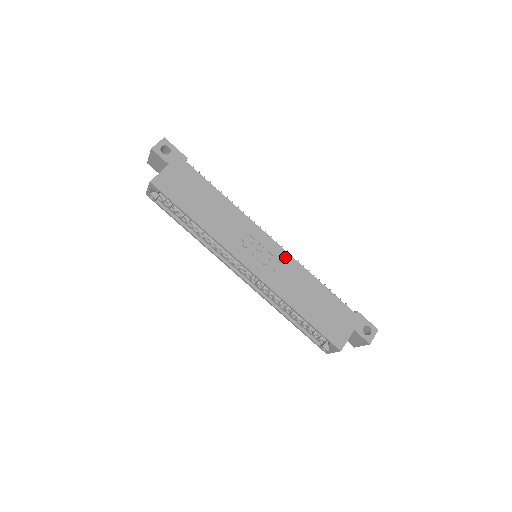
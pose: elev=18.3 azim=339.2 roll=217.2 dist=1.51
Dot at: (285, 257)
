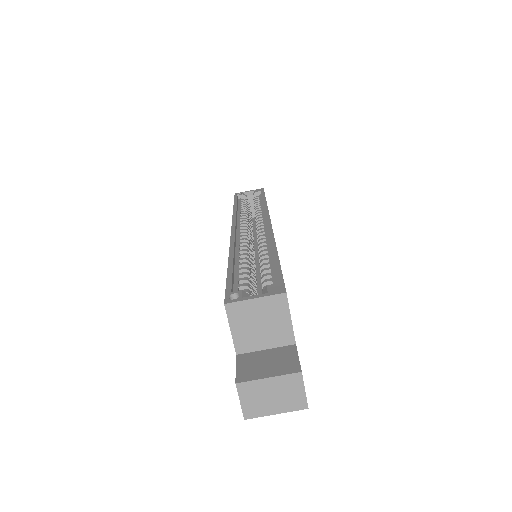
Dot at: occluded
